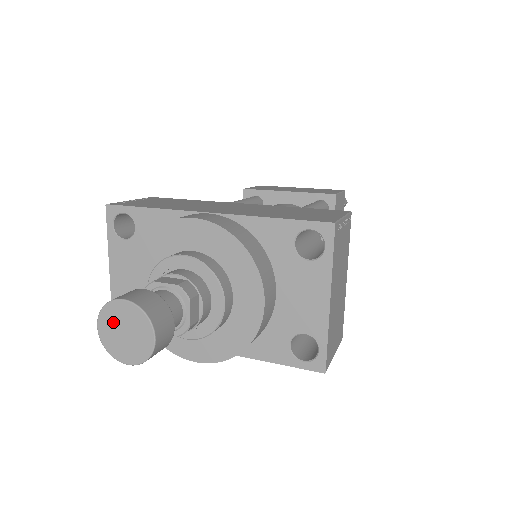
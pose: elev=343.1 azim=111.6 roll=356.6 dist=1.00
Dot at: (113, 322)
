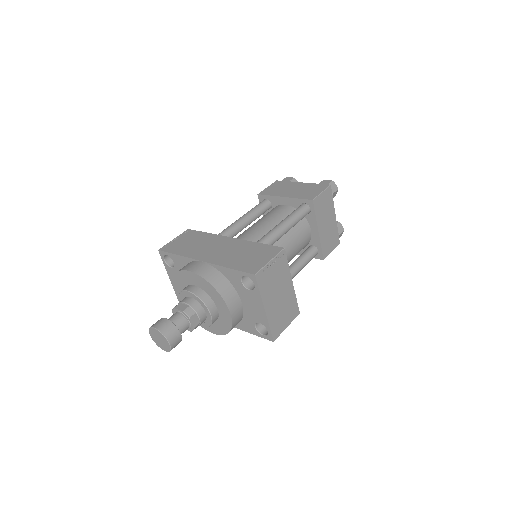
Dot at: (154, 335)
